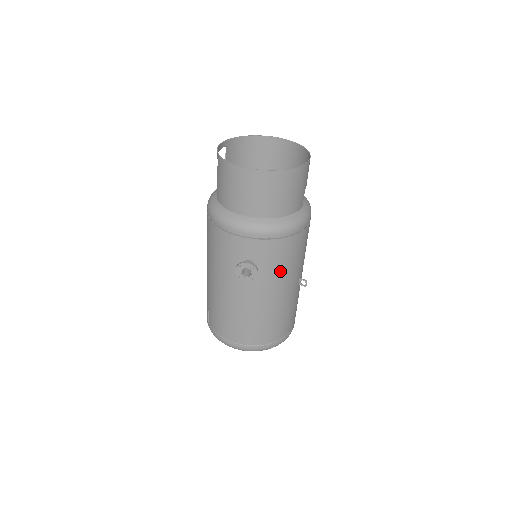
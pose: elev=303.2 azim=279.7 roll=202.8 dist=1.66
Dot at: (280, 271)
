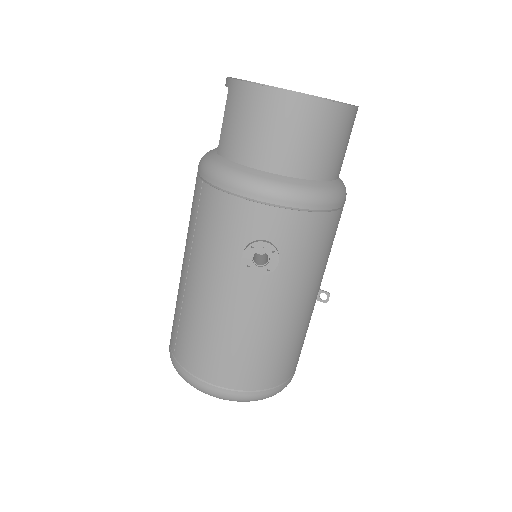
Dot at: (303, 268)
